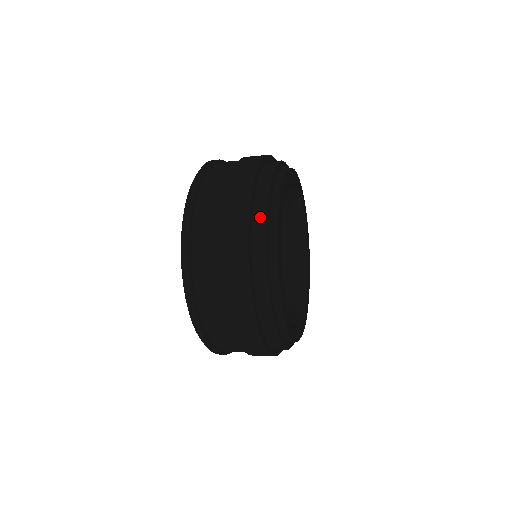
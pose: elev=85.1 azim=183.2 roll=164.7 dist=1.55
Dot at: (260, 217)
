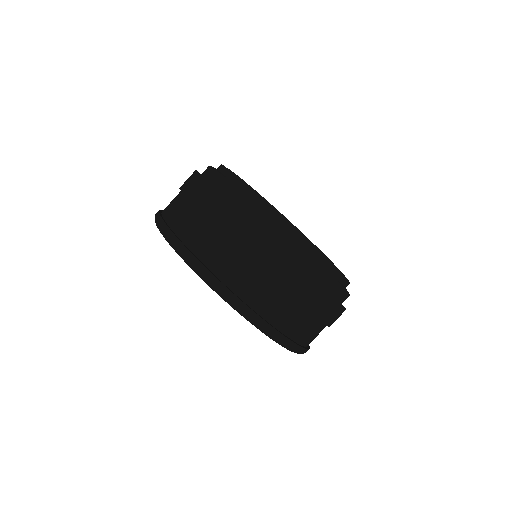
Dot at: (285, 240)
